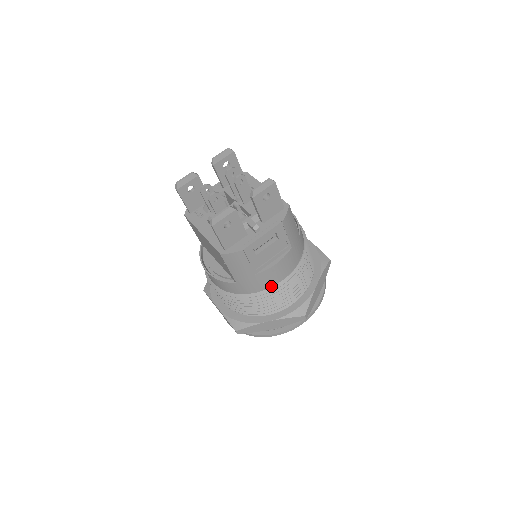
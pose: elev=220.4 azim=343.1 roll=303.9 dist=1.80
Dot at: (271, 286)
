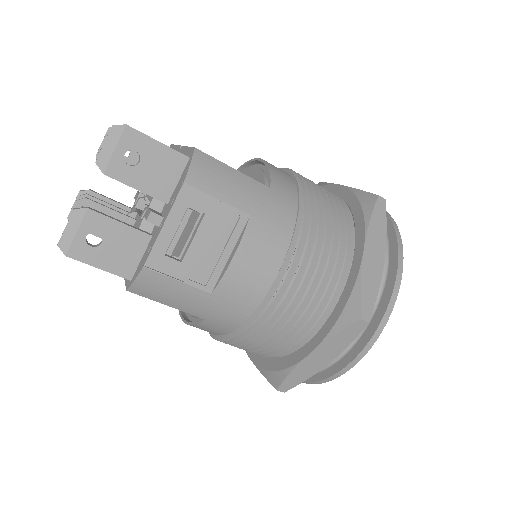
Dot at: (262, 297)
